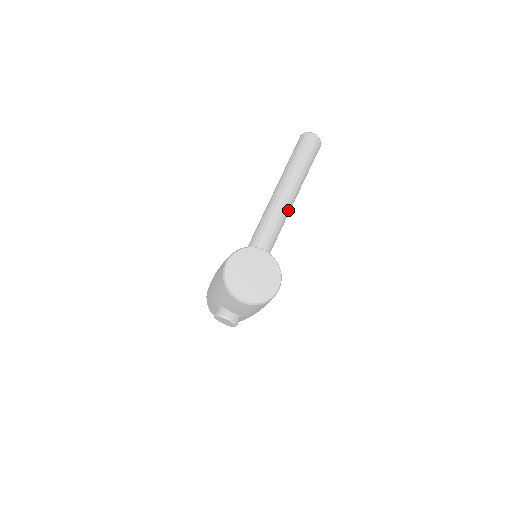
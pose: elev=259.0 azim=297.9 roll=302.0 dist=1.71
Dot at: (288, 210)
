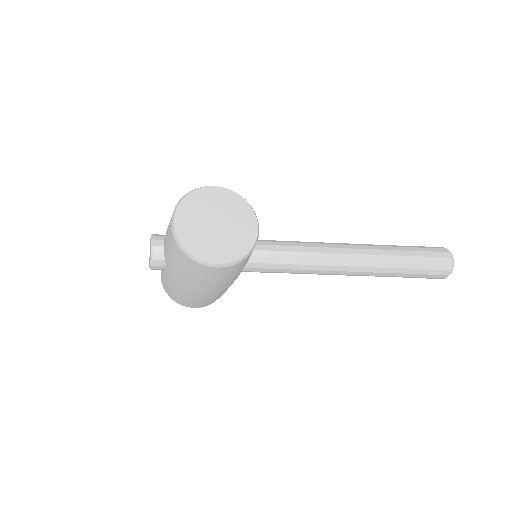
Dot at: (338, 267)
